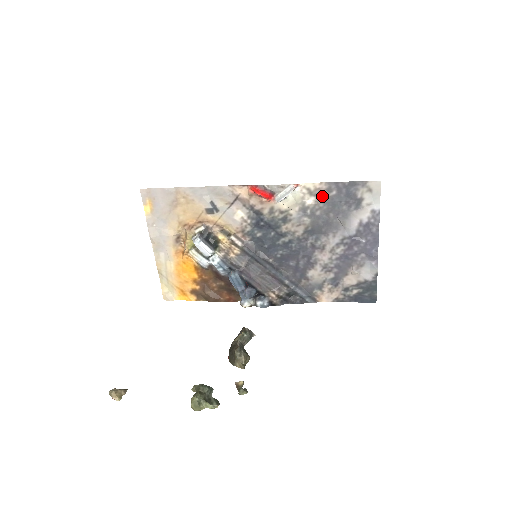
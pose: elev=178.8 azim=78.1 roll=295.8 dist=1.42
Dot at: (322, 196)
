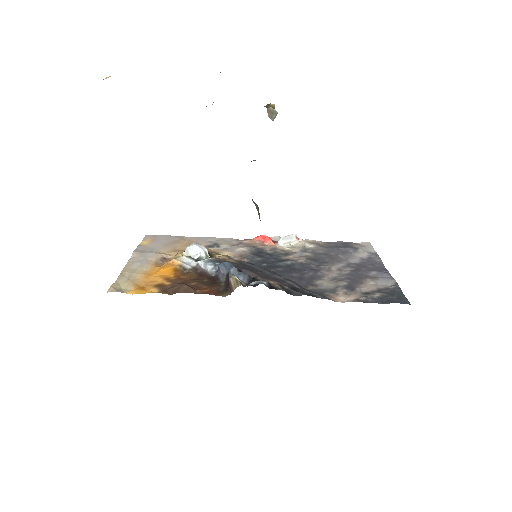
Dot at: (321, 246)
